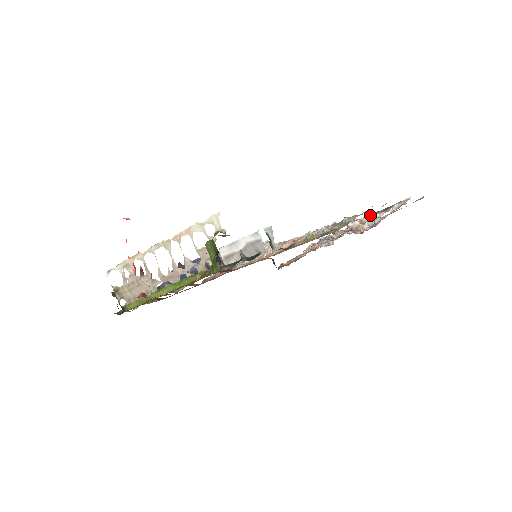
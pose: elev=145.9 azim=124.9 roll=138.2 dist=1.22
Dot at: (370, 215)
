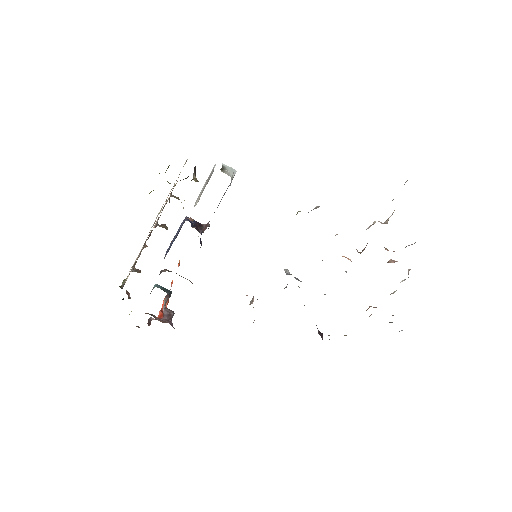
Dot at: (392, 213)
